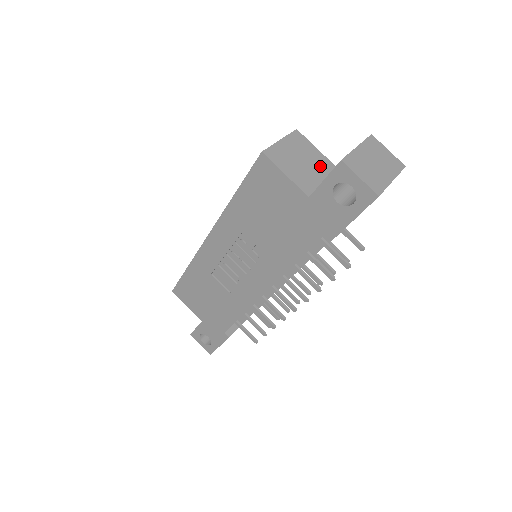
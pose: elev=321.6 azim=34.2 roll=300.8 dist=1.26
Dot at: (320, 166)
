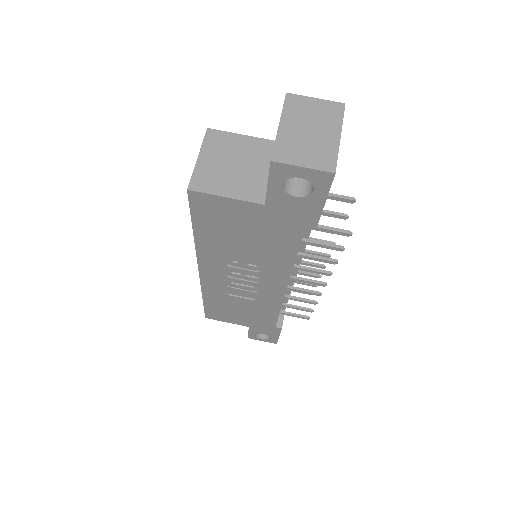
Dot at: (256, 154)
